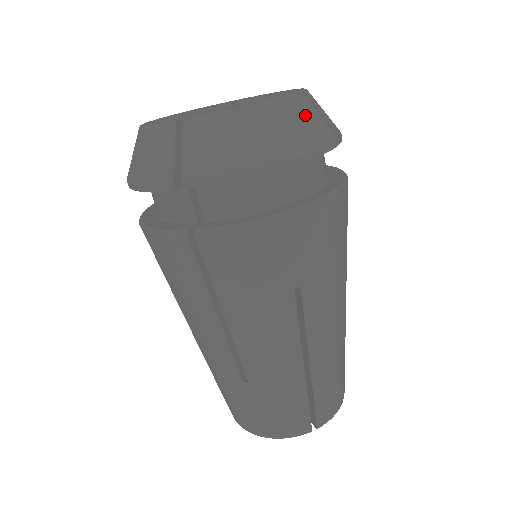
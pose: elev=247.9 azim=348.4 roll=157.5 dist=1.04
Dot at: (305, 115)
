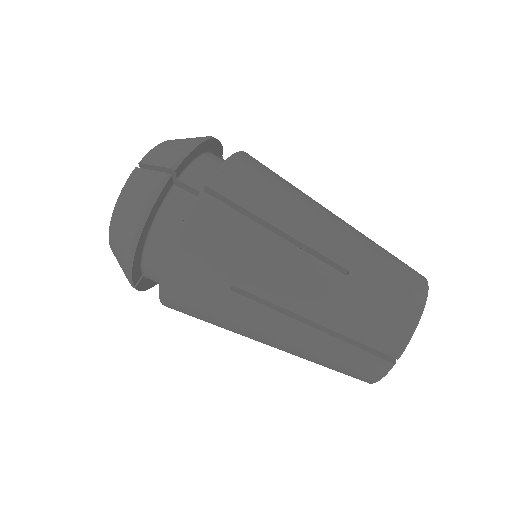
Dot at: occluded
